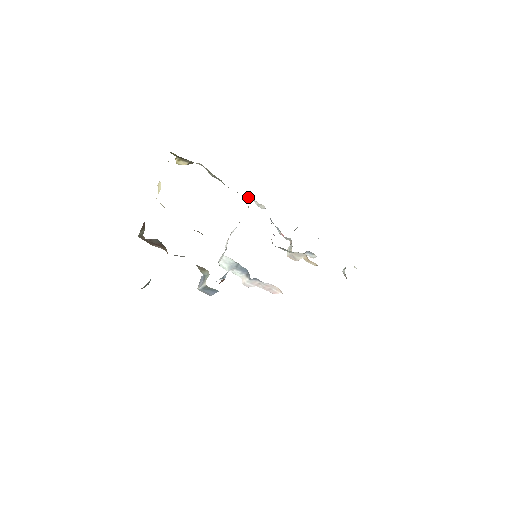
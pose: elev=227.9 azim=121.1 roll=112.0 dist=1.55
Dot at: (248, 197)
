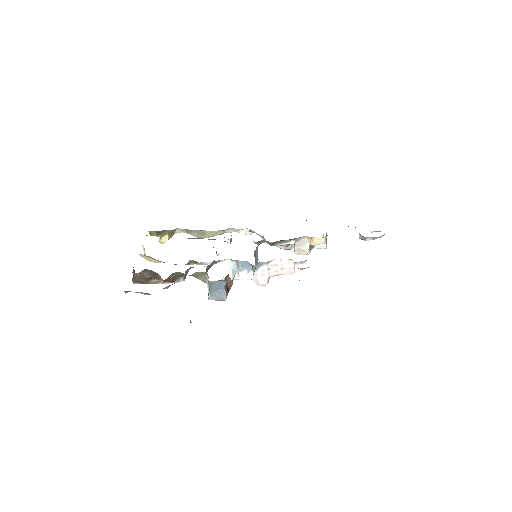
Dot at: occluded
